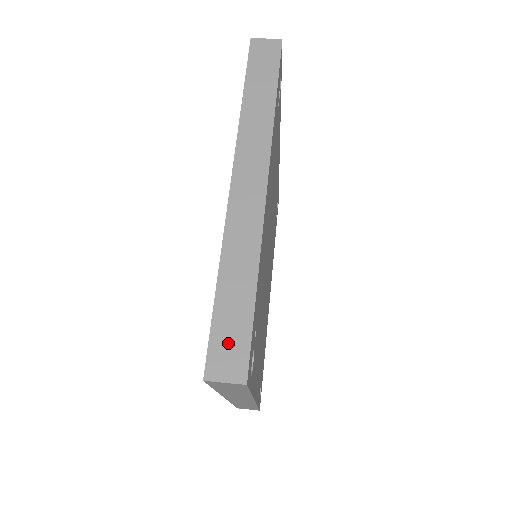
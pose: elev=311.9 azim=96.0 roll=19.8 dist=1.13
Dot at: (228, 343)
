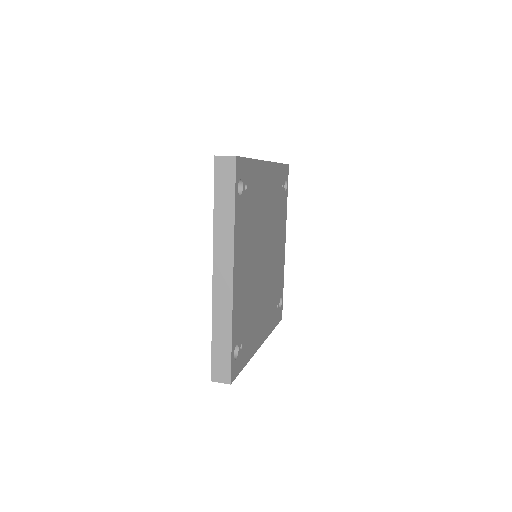
Dot at: occluded
